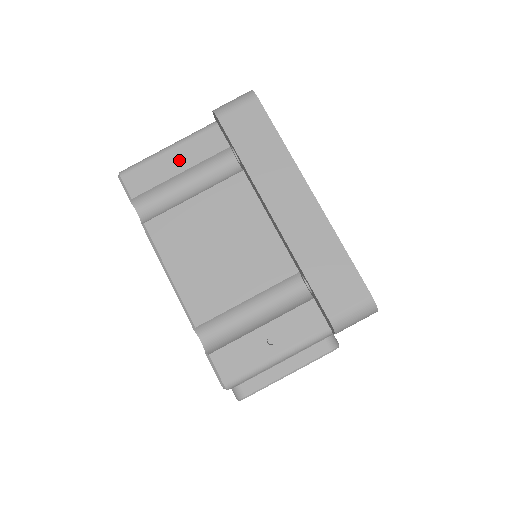
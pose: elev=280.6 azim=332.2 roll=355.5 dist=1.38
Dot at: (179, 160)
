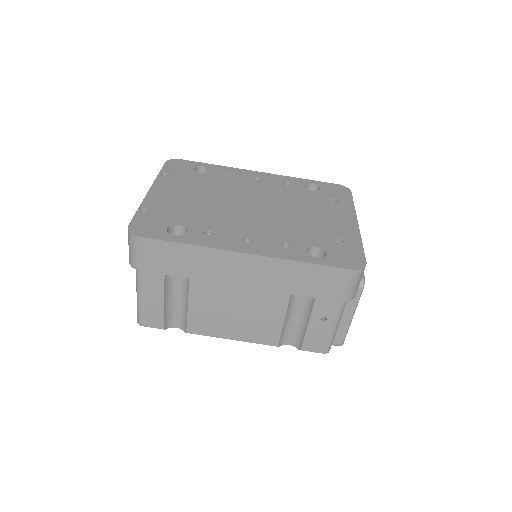
Dot at: (153, 291)
